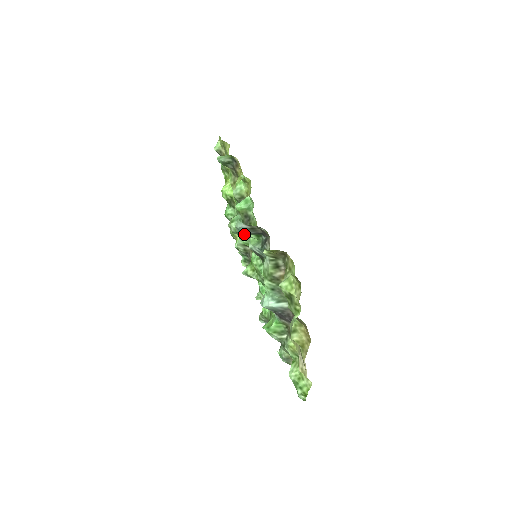
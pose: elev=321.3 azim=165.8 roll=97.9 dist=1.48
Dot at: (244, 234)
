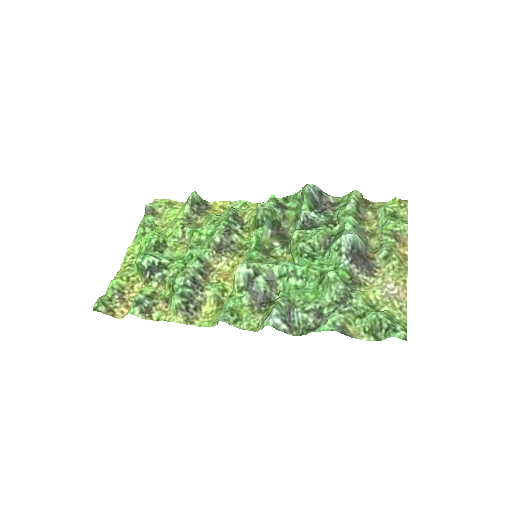
Dot at: (307, 197)
